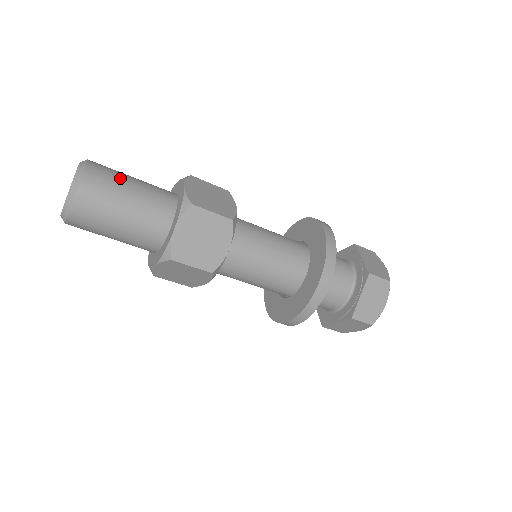
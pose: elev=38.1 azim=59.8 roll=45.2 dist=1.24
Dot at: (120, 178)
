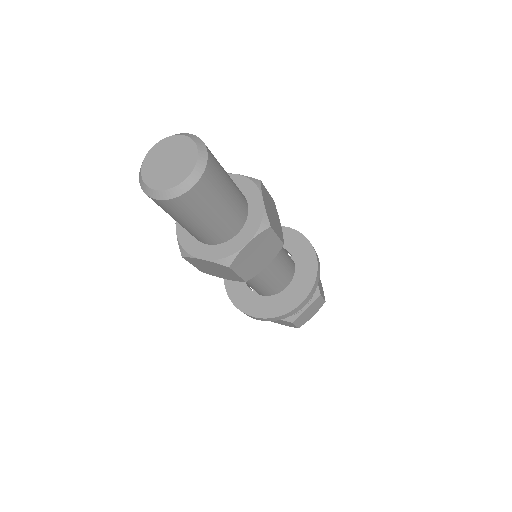
Dot at: occluded
